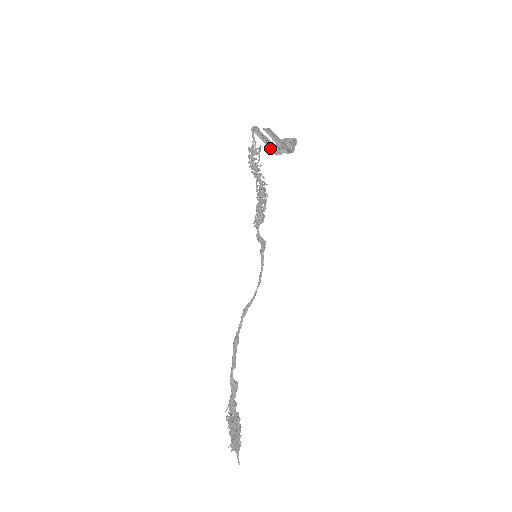
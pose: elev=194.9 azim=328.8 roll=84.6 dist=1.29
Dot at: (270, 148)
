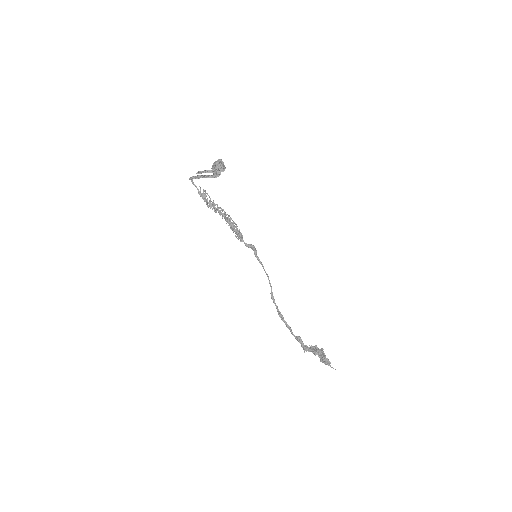
Dot at: (211, 177)
